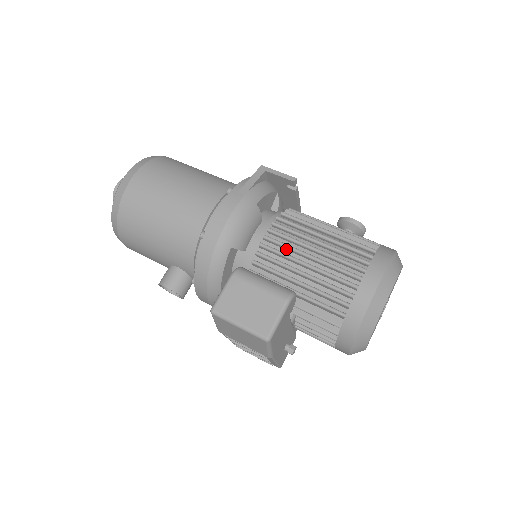
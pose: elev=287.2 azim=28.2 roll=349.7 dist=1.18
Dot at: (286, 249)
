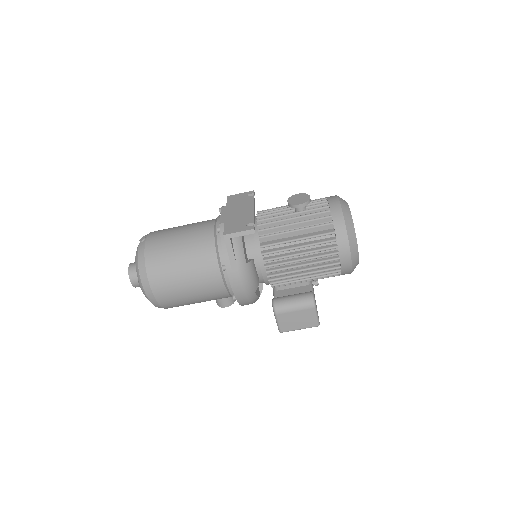
Dot at: (284, 269)
